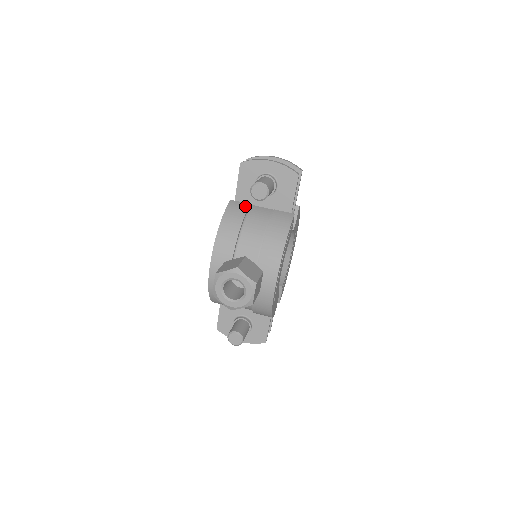
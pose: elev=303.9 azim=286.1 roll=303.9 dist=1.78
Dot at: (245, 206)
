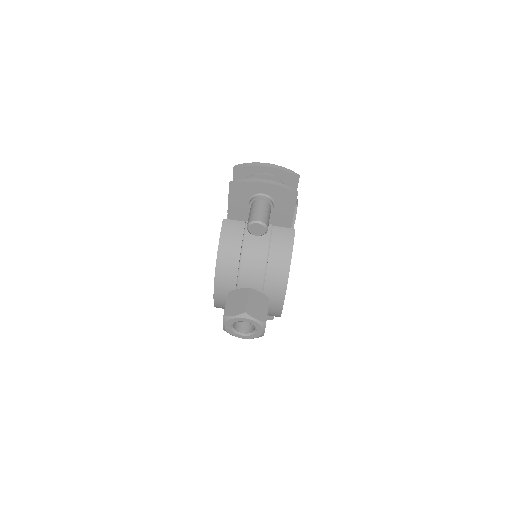
Dot at: (240, 227)
